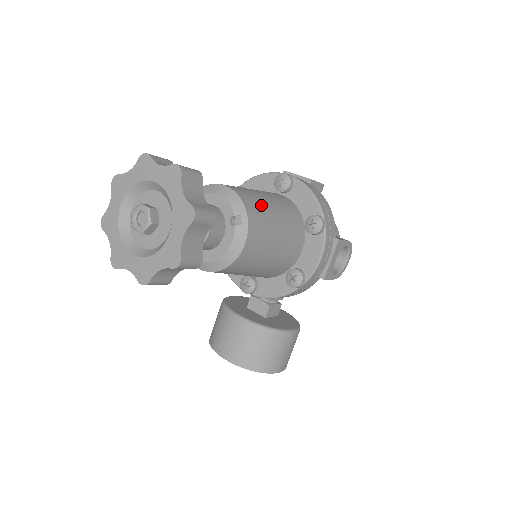
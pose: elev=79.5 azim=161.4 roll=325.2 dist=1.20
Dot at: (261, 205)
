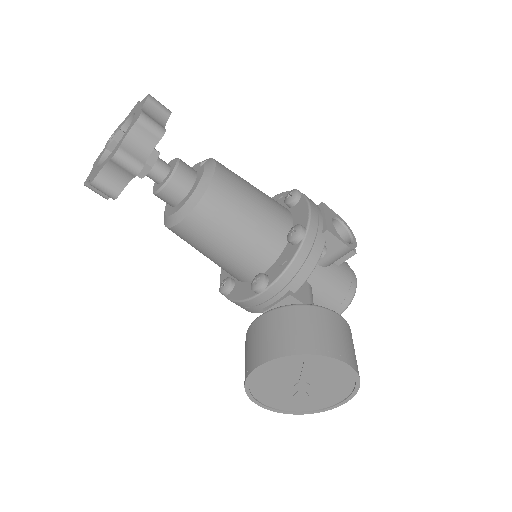
Dot at: occluded
